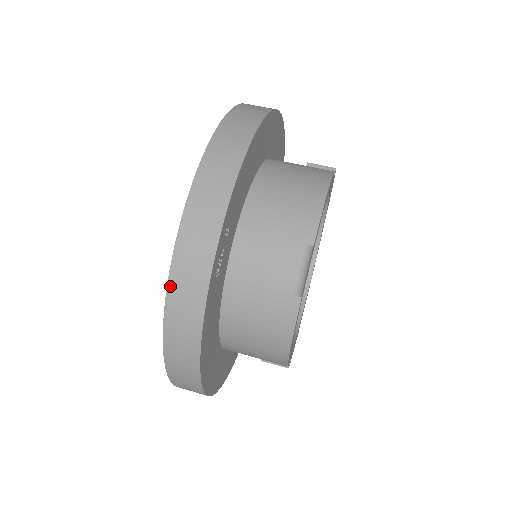
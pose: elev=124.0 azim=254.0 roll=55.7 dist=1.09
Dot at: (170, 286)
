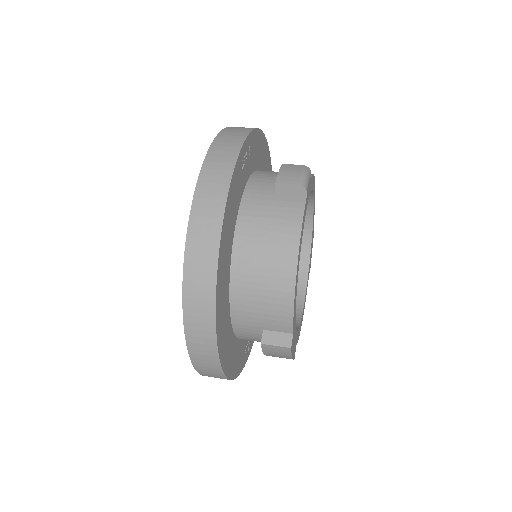
Dot at: (208, 156)
